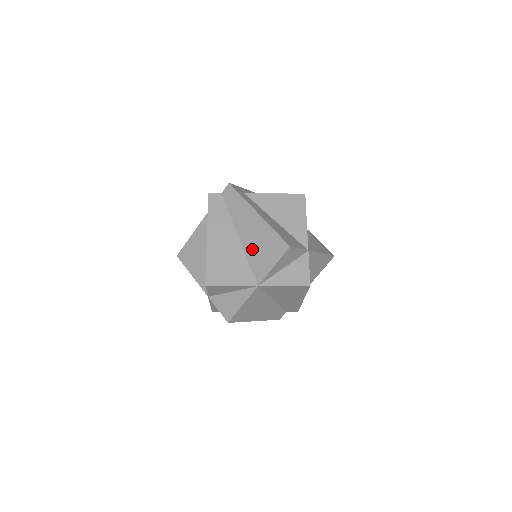
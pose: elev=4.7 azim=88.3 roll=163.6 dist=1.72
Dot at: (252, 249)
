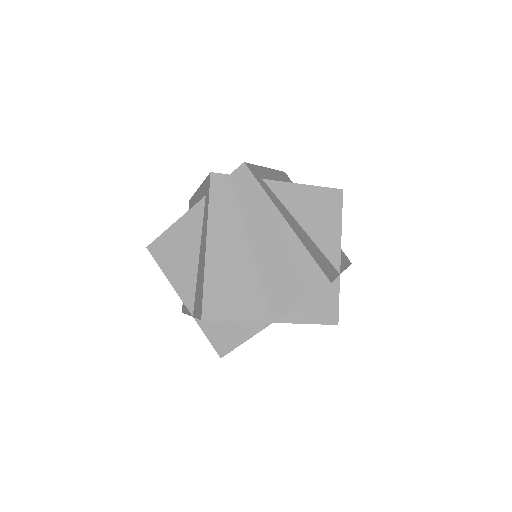
Dot at: (271, 270)
